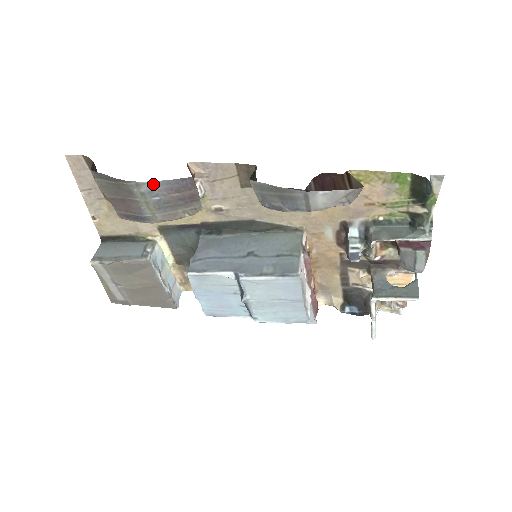
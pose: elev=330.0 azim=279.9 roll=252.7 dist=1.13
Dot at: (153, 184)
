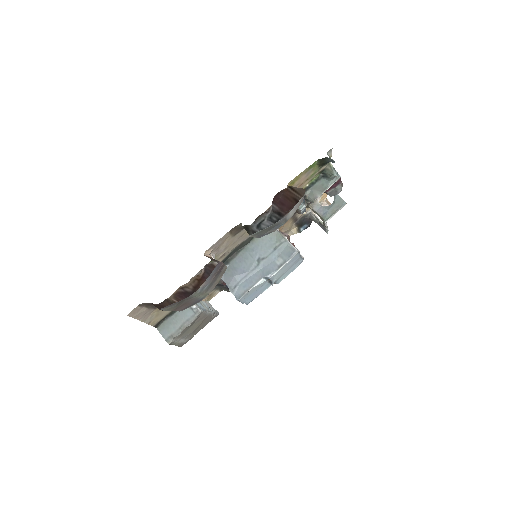
Dot at: (203, 284)
